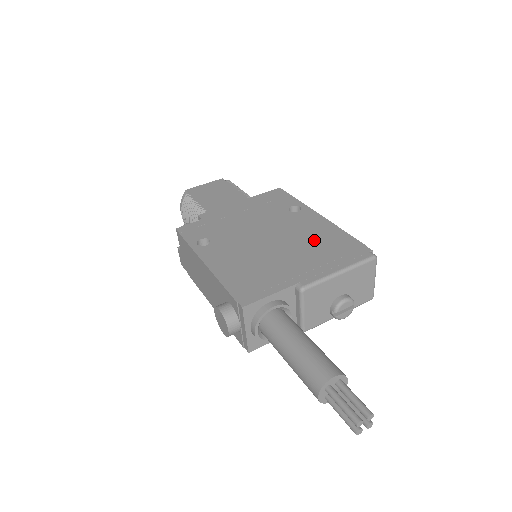
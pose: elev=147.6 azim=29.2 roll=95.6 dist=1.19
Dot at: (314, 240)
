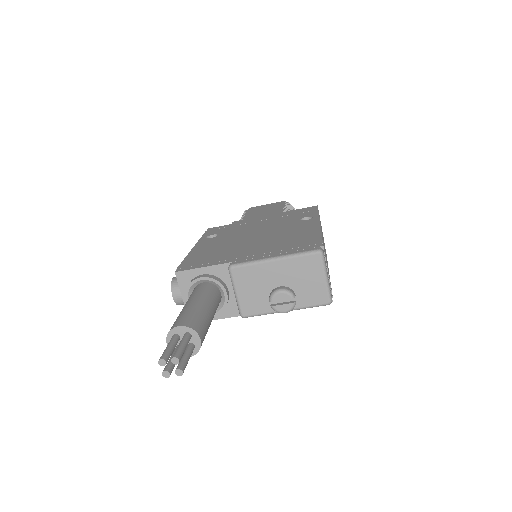
Dot at: (287, 237)
